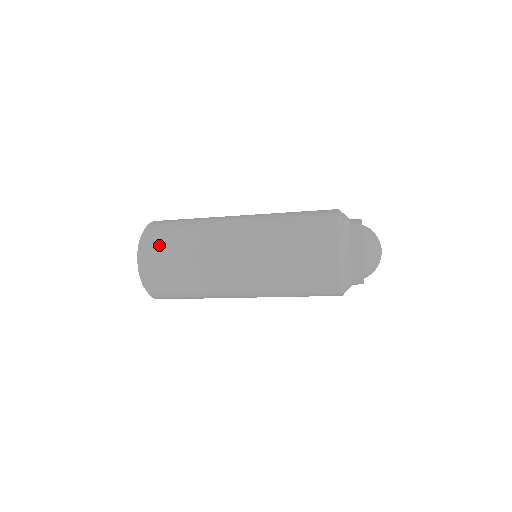
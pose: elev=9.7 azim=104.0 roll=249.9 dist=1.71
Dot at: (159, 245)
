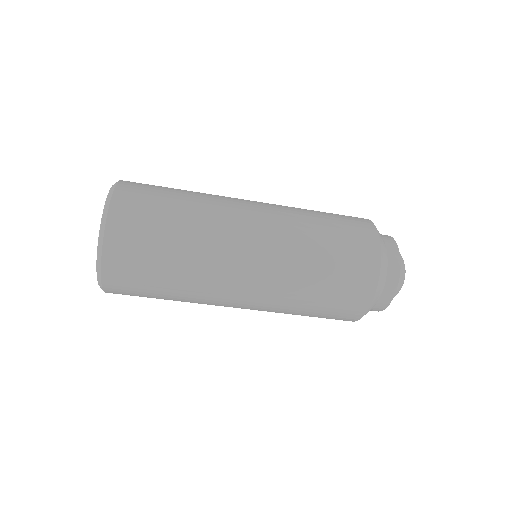
Dot at: (142, 206)
